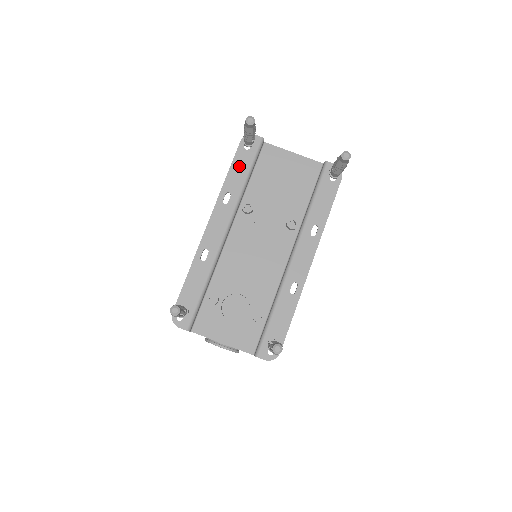
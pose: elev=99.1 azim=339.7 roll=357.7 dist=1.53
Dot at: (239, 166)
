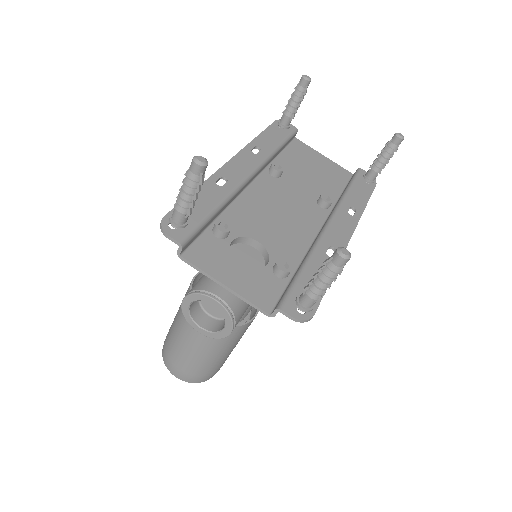
Dot at: (272, 135)
